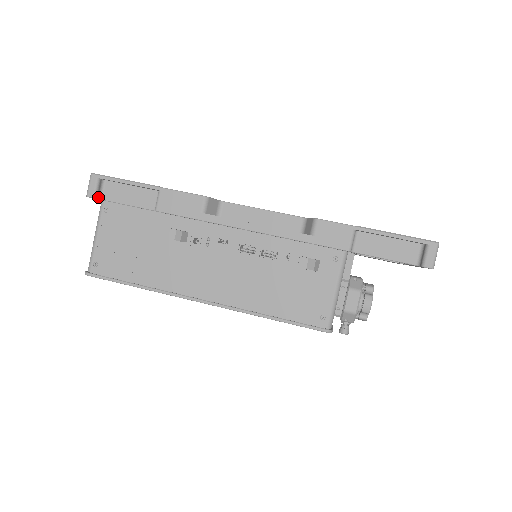
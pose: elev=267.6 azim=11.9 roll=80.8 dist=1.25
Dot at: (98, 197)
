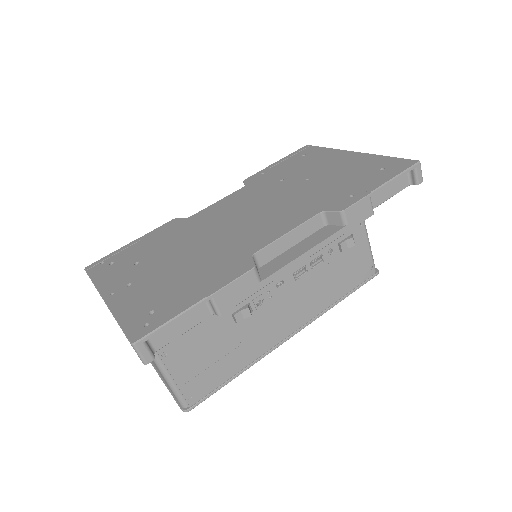
Dot at: (153, 354)
